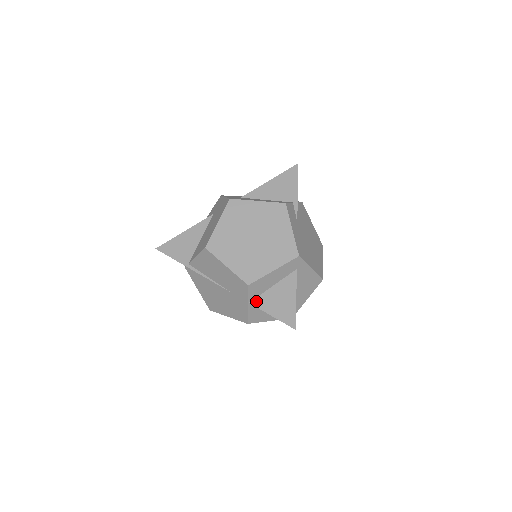
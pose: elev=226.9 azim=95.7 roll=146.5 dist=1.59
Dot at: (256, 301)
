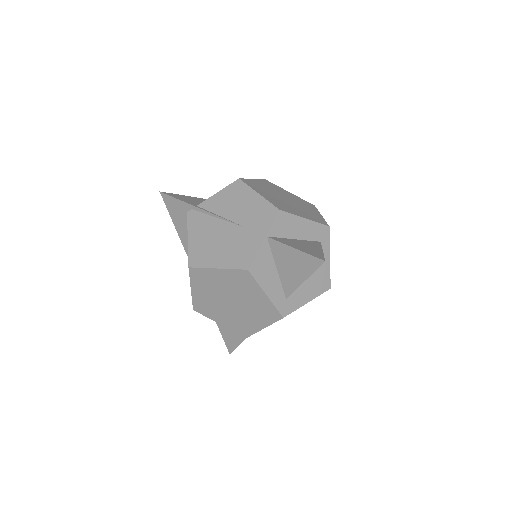
Dot at: (276, 238)
